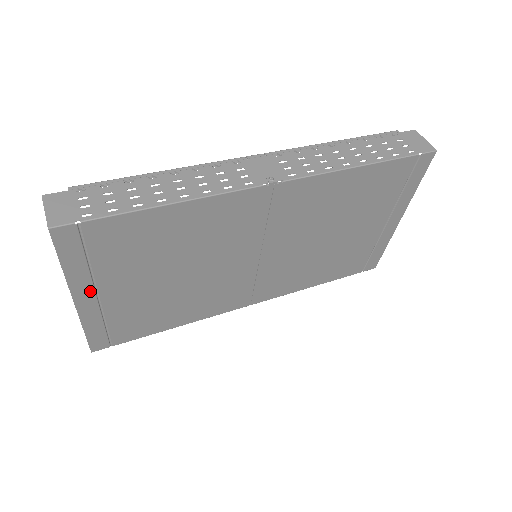
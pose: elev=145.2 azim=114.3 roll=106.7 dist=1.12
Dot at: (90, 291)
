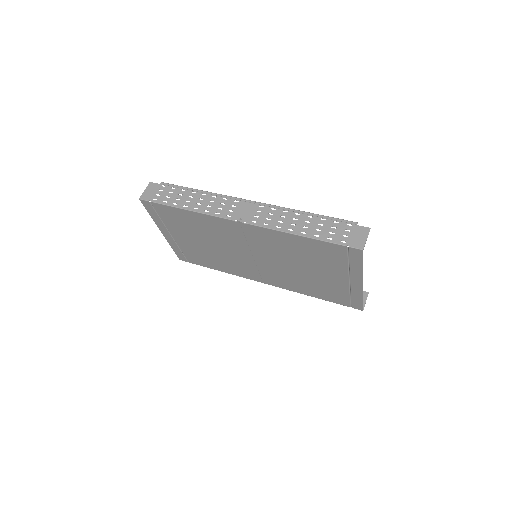
Dot at: (167, 231)
